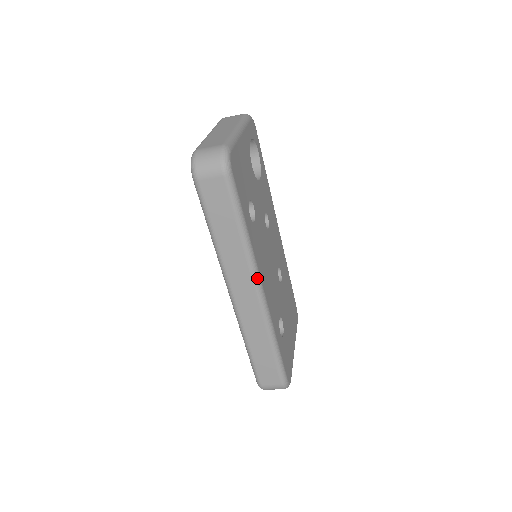
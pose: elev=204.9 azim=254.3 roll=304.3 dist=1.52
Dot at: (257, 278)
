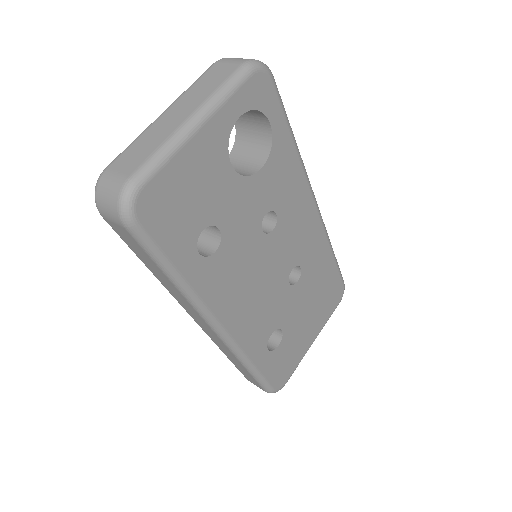
Dot at: (210, 320)
